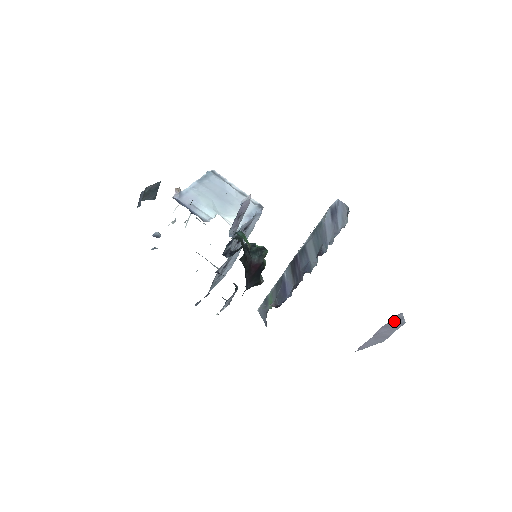
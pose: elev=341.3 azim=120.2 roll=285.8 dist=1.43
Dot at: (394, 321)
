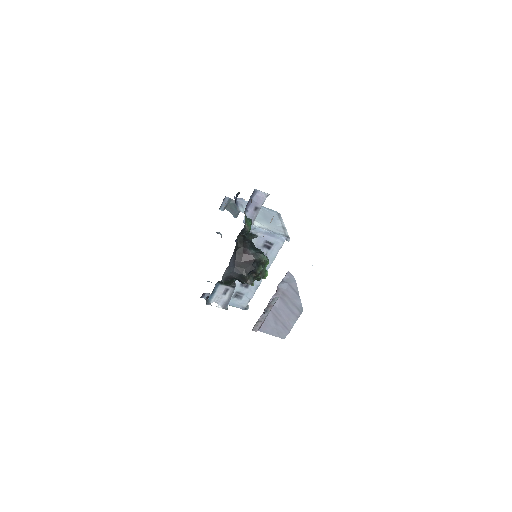
Dot at: (291, 295)
